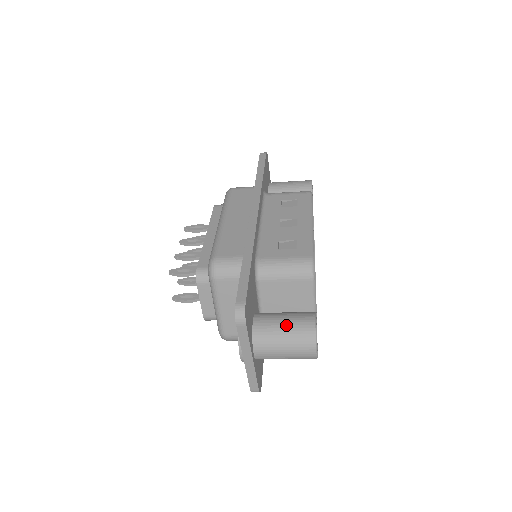
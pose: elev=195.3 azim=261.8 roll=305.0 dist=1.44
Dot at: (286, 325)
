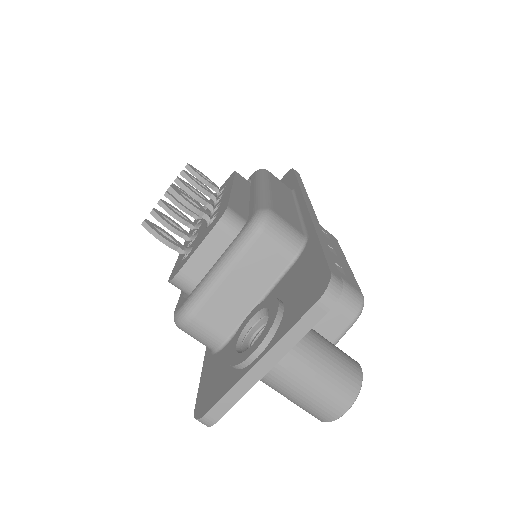
Dot at: (331, 351)
